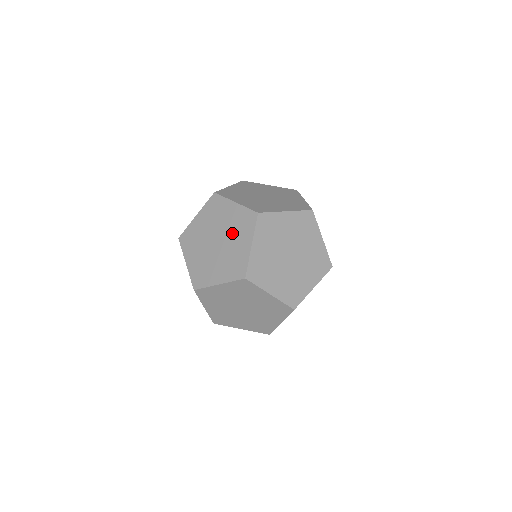
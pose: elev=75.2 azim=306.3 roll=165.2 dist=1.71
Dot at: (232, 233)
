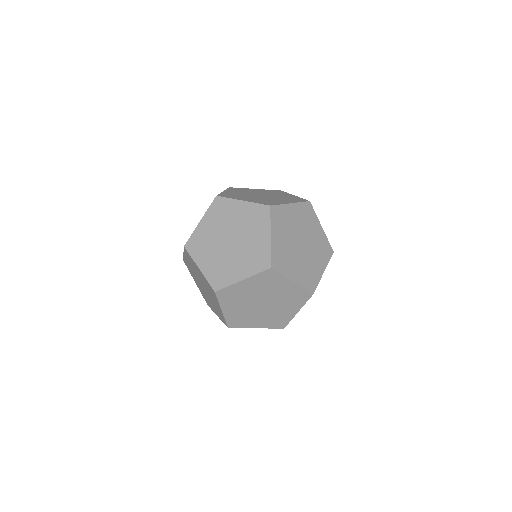
Dot at: (279, 198)
